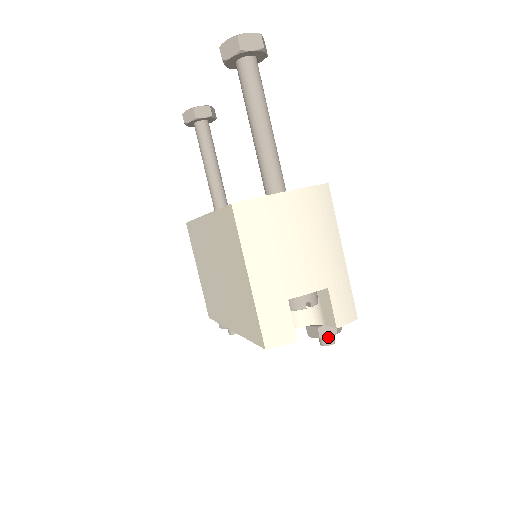
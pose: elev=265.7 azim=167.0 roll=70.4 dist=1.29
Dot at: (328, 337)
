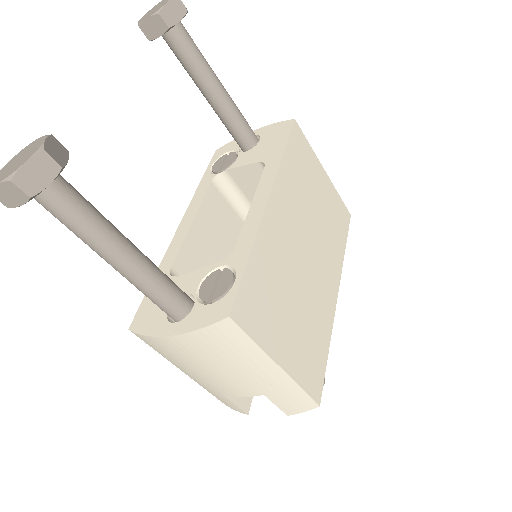
Dot at: occluded
